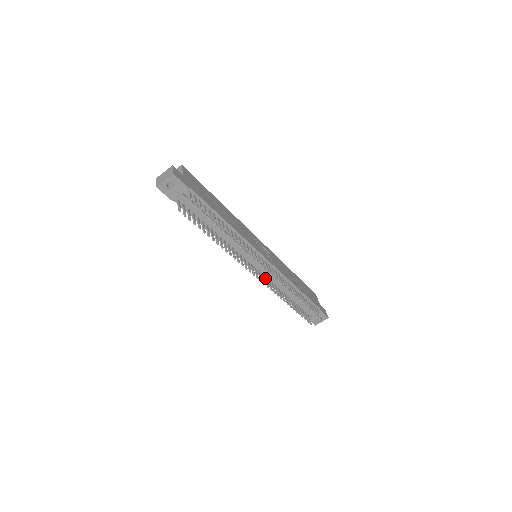
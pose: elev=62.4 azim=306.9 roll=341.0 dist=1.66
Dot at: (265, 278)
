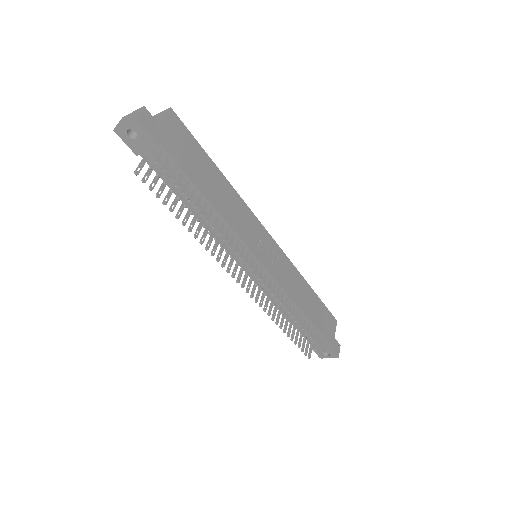
Dot at: (259, 287)
